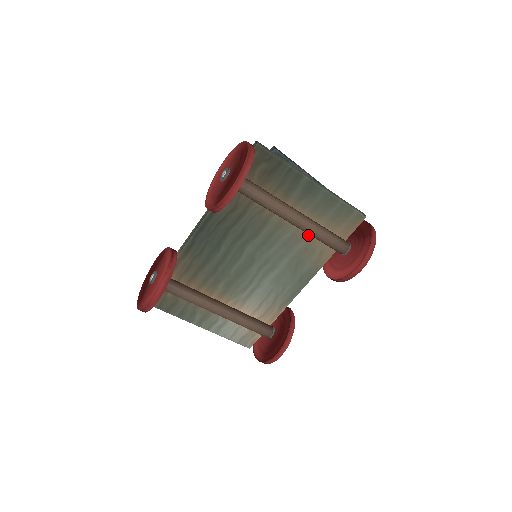
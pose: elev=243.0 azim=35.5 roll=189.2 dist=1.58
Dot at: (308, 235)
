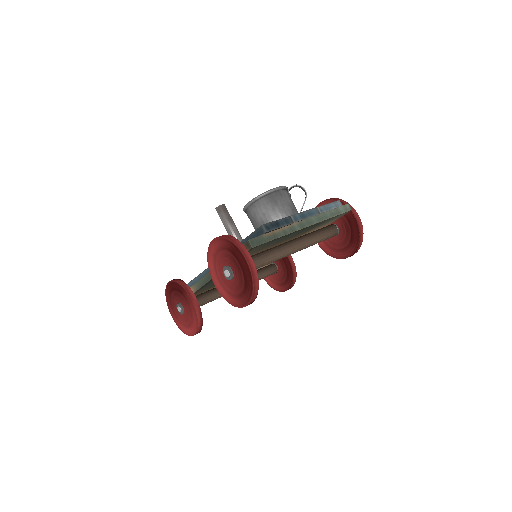
Dot at: occluded
